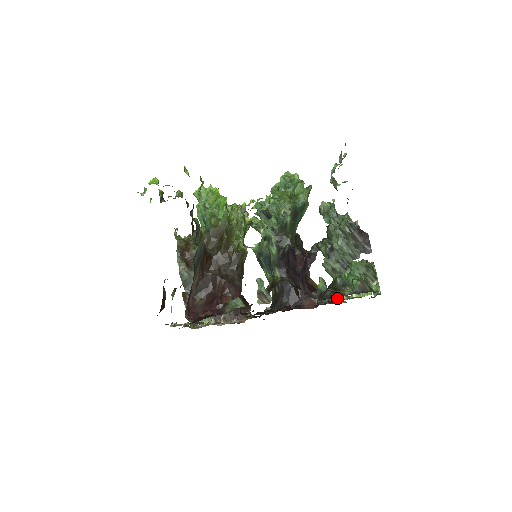
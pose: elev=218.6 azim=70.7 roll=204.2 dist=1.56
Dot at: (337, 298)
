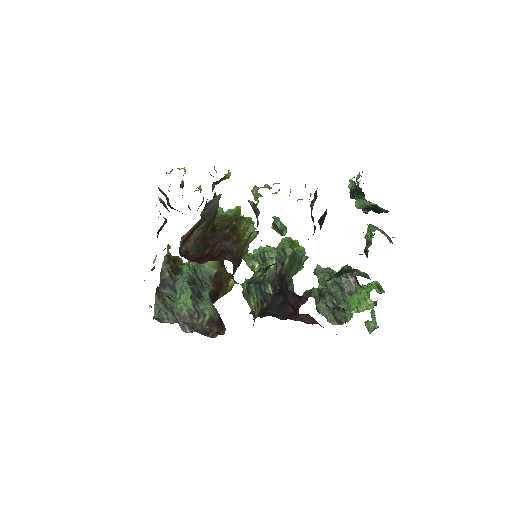
Dot at: (339, 297)
